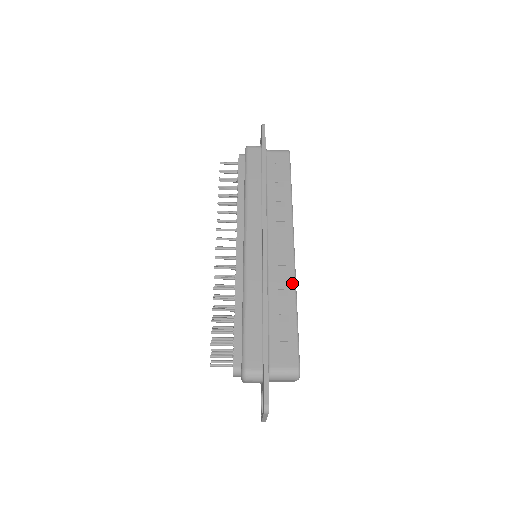
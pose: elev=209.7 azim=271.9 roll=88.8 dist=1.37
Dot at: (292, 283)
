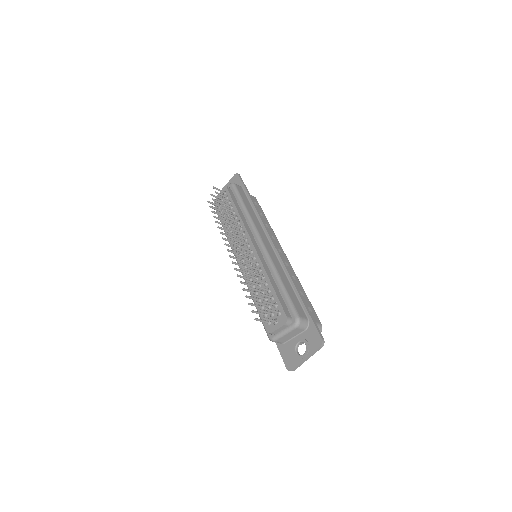
Dot at: (295, 274)
